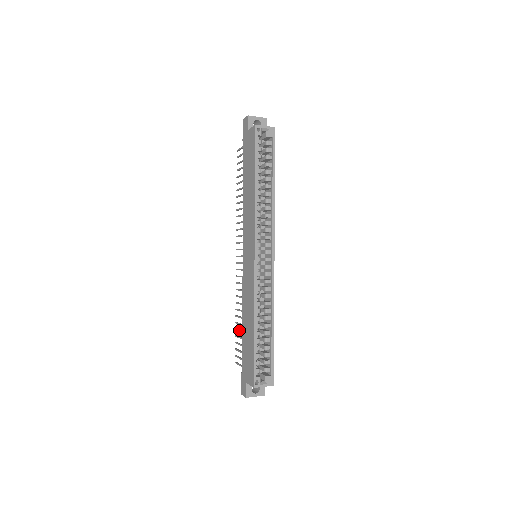
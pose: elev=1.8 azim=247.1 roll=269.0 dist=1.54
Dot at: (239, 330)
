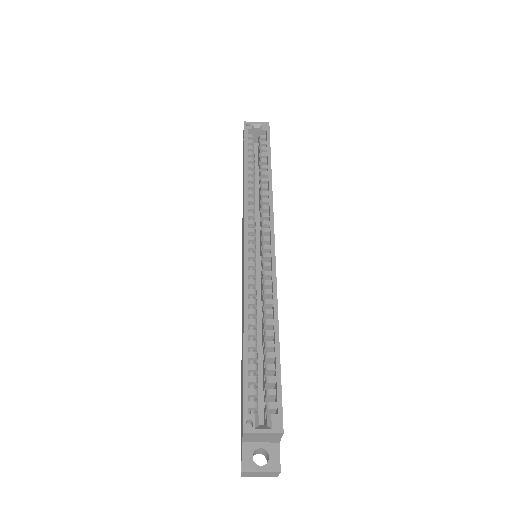
Dot at: occluded
